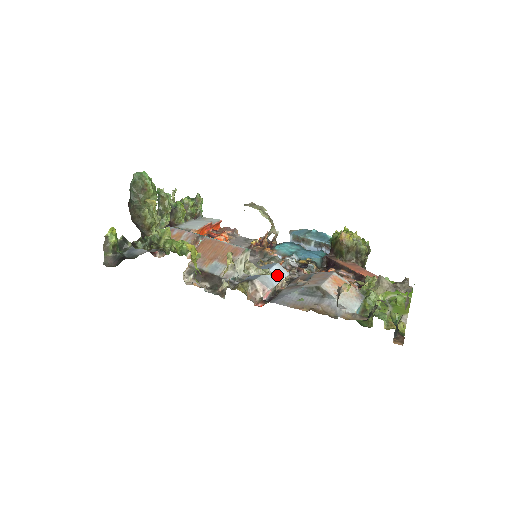
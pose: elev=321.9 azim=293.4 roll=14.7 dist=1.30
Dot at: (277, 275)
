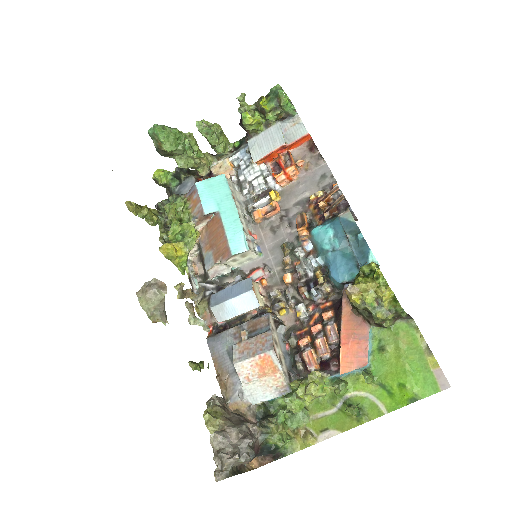
Dot at: (206, 329)
